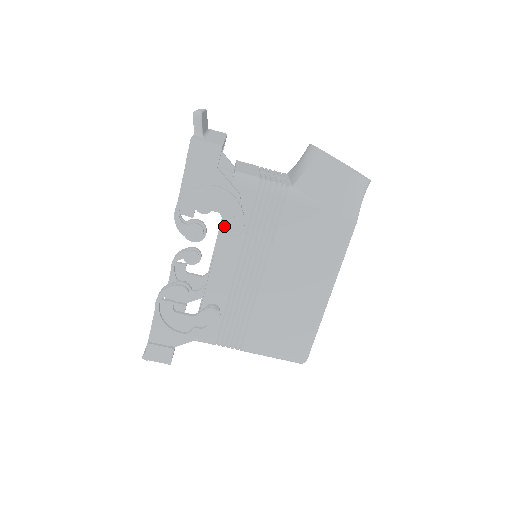
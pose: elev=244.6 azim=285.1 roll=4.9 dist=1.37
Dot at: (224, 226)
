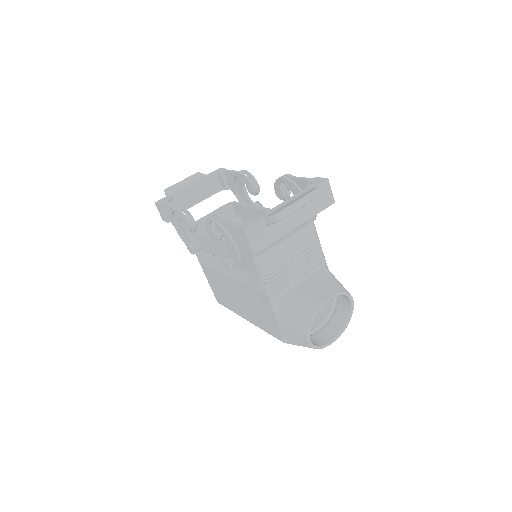
Dot at: occluded
